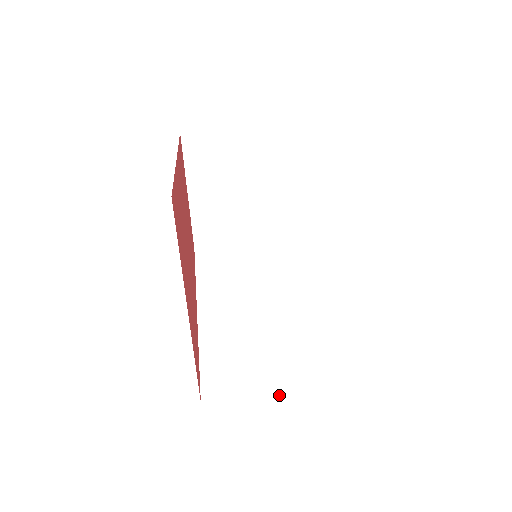
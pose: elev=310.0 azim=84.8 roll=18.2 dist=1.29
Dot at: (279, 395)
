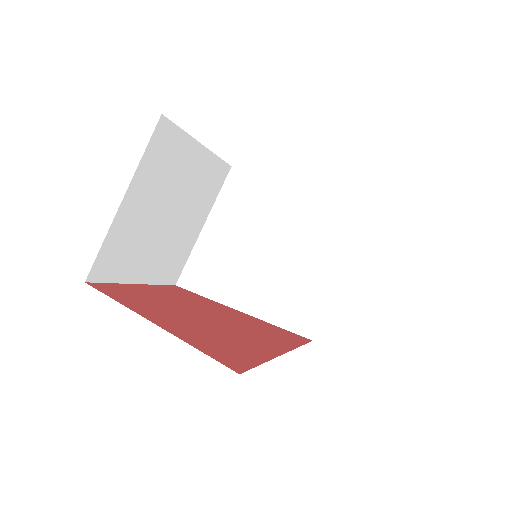
Dot at: (344, 276)
